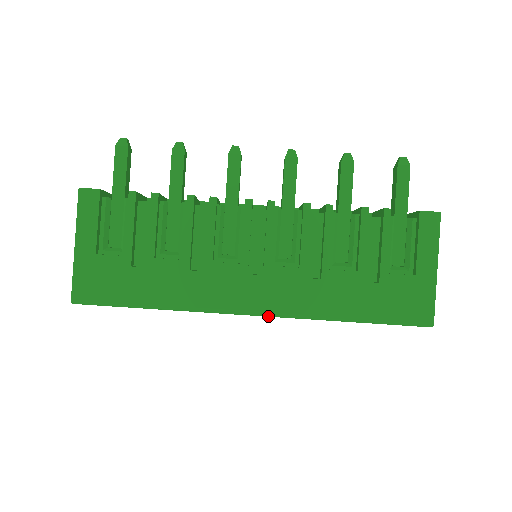
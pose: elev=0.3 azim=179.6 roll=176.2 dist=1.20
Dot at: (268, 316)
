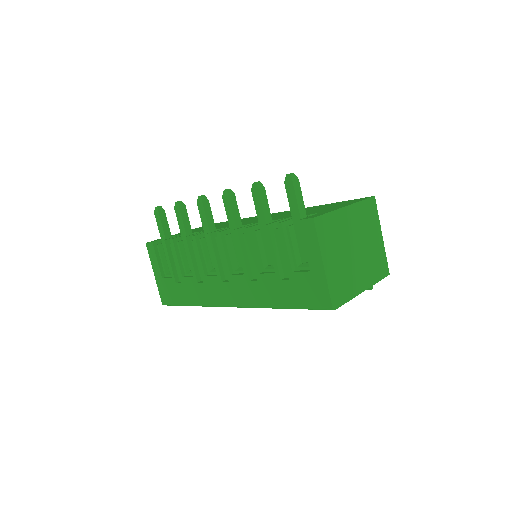
Dot at: (240, 307)
